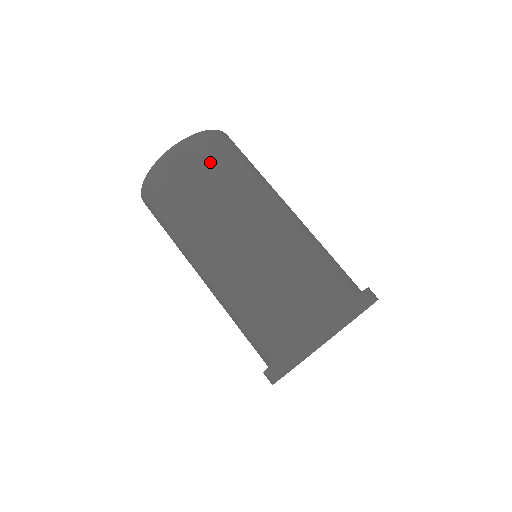
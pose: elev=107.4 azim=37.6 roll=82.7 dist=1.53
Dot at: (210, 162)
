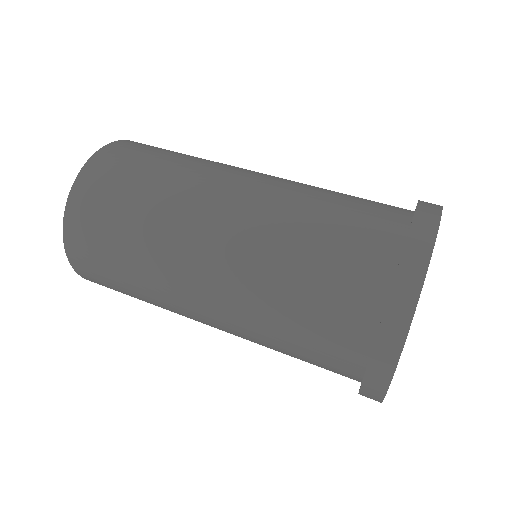
Dot at: occluded
